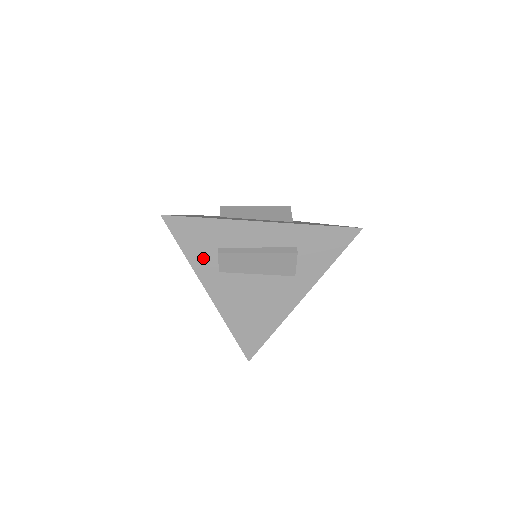
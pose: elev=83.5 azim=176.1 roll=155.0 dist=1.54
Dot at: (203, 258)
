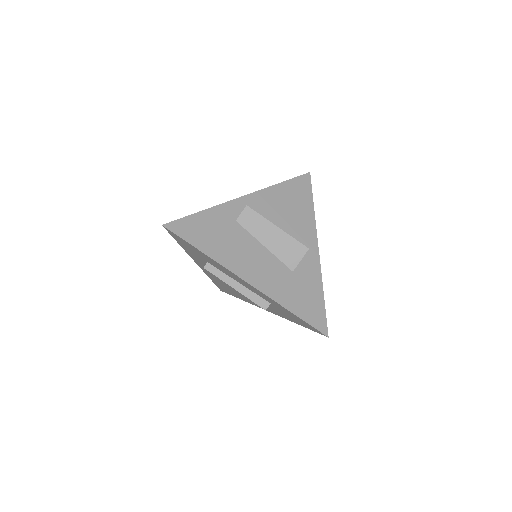
Dot at: (195, 255)
